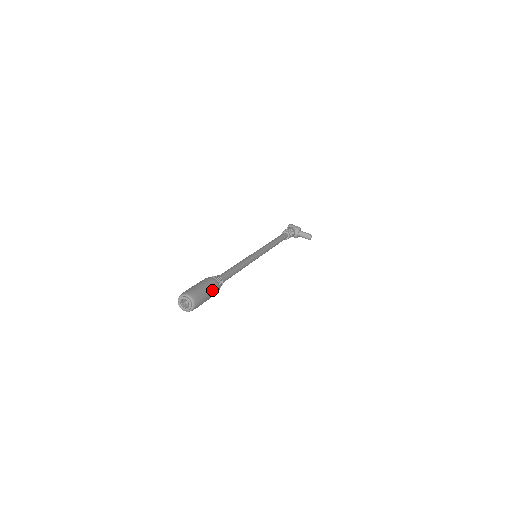
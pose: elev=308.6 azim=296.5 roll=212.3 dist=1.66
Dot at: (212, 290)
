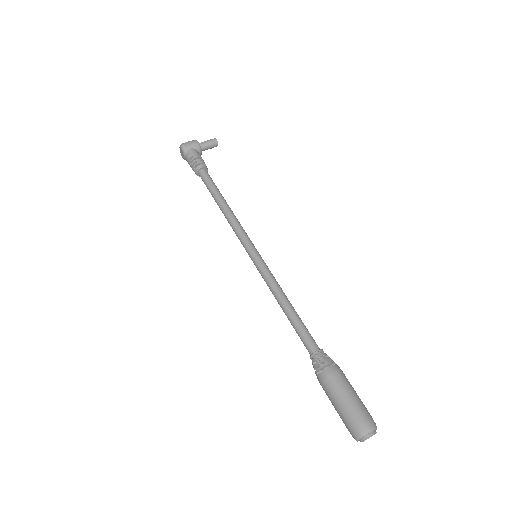
Dot at: (350, 384)
